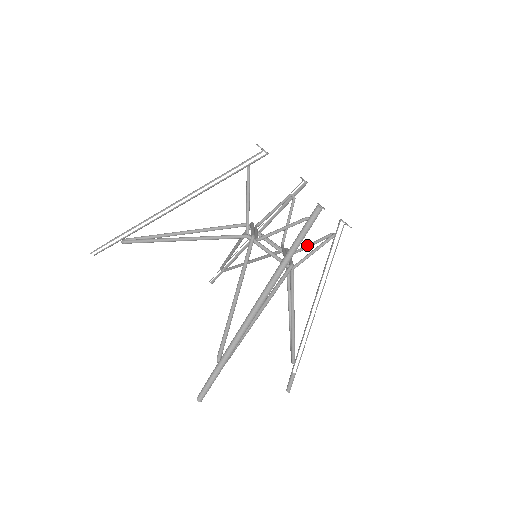
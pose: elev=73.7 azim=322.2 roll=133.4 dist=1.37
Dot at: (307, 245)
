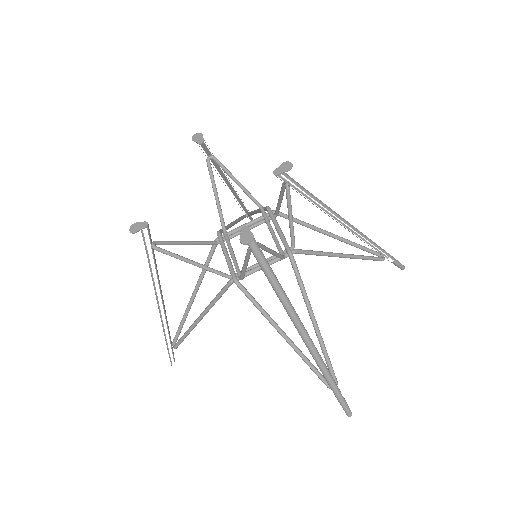
Dot at: (278, 203)
